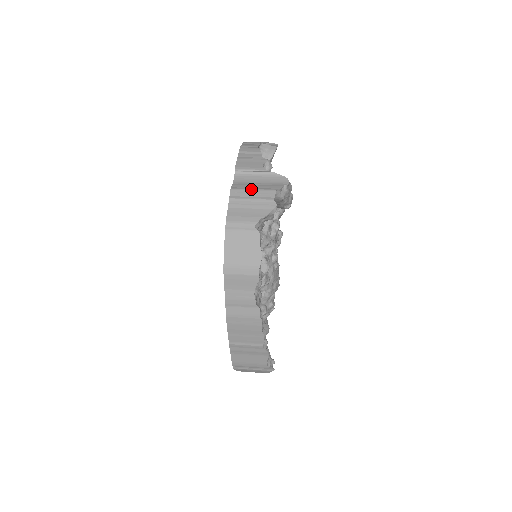
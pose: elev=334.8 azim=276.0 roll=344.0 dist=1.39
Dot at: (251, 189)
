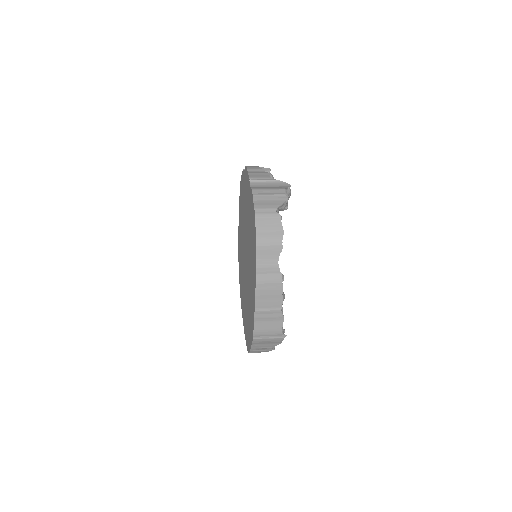
Dot at: (267, 189)
